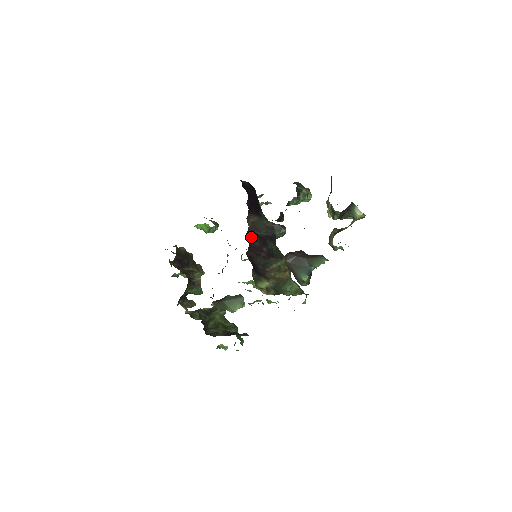
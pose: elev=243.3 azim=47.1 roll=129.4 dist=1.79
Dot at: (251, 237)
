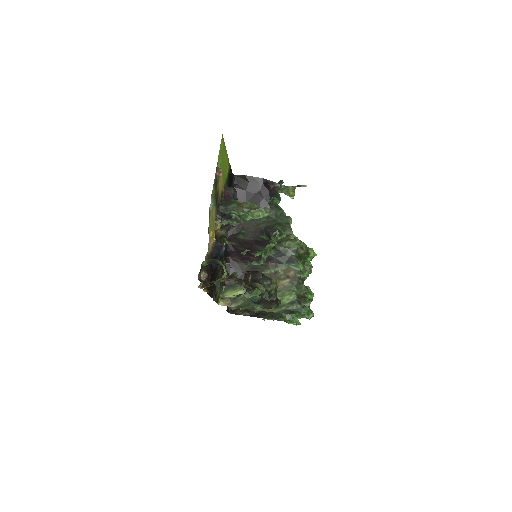
Dot at: (234, 242)
